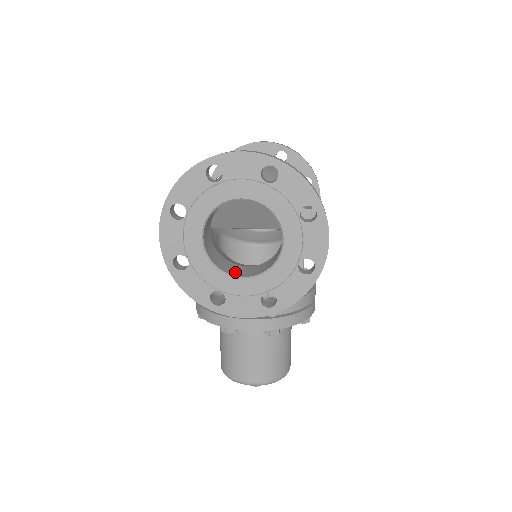
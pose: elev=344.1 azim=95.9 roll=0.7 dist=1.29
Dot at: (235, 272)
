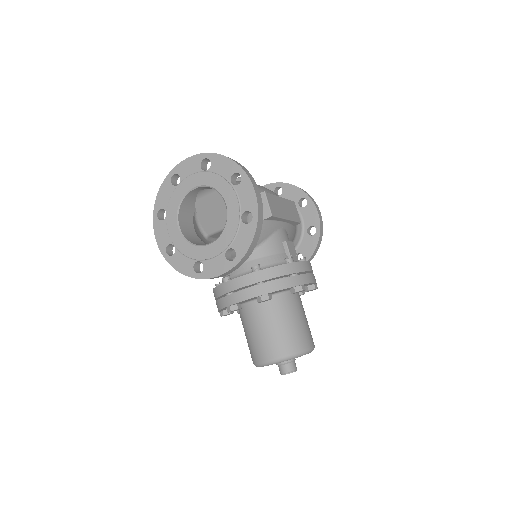
Dot at: occluded
